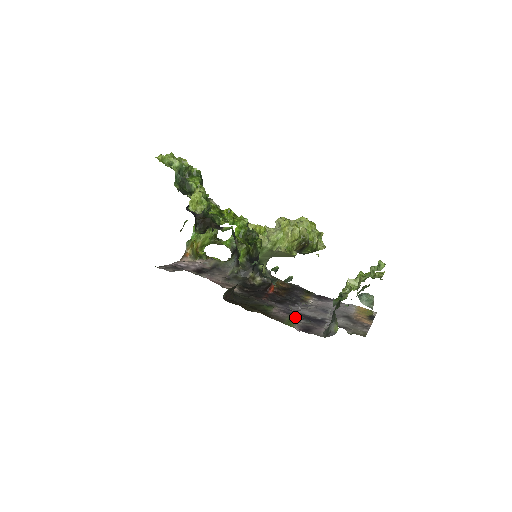
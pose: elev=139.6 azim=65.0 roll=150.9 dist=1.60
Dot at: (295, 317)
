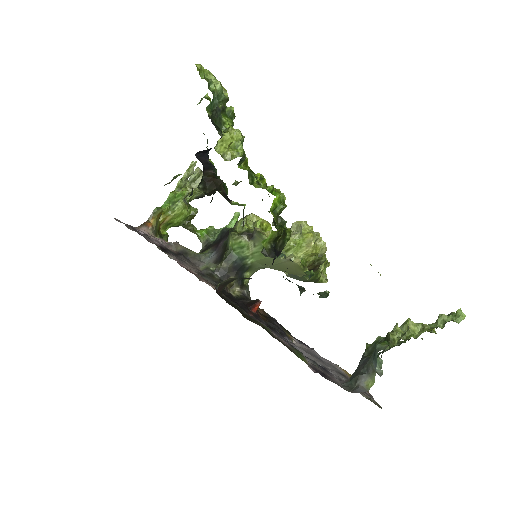
Dot at: occluded
